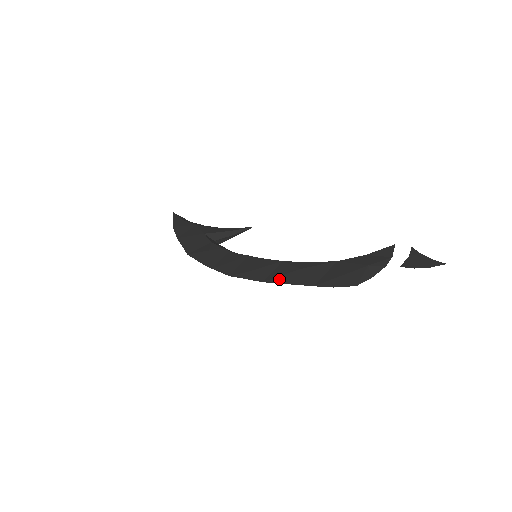
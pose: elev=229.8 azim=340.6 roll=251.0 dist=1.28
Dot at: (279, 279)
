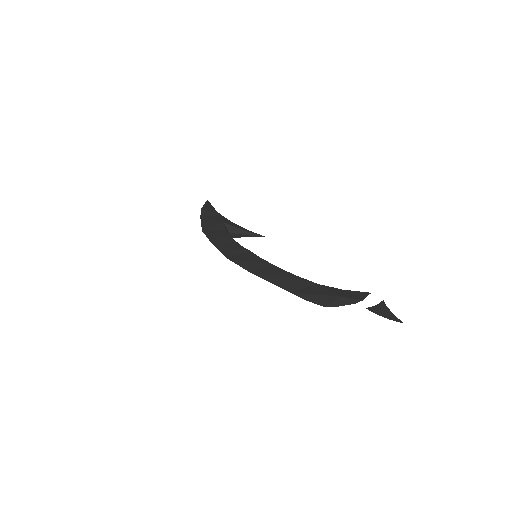
Dot at: (265, 276)
